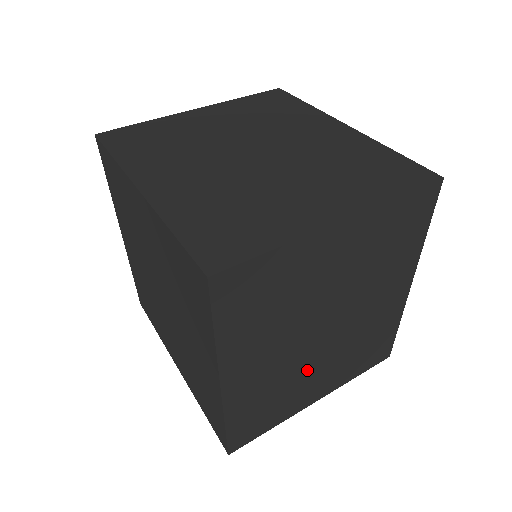
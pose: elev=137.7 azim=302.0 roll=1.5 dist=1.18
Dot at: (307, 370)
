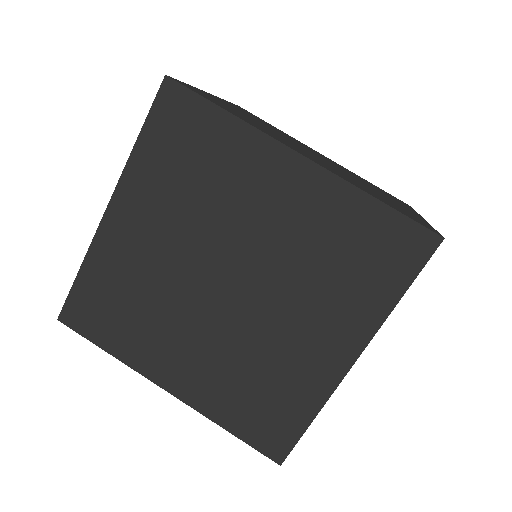
Dot at: occluded
